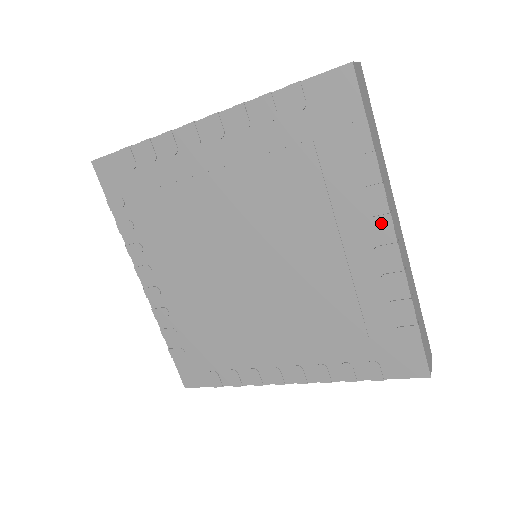
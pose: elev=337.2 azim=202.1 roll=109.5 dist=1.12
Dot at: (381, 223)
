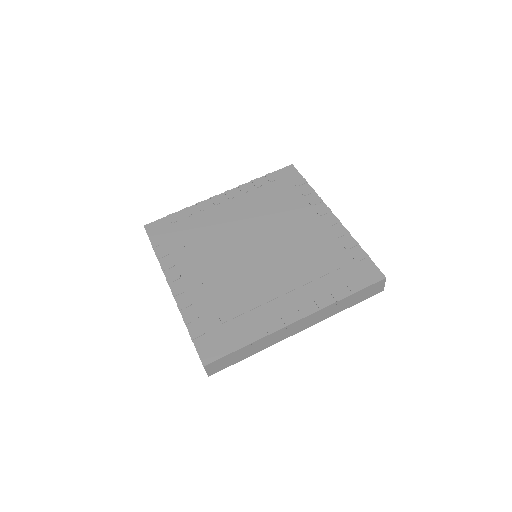
Dot at: (325, 211)
